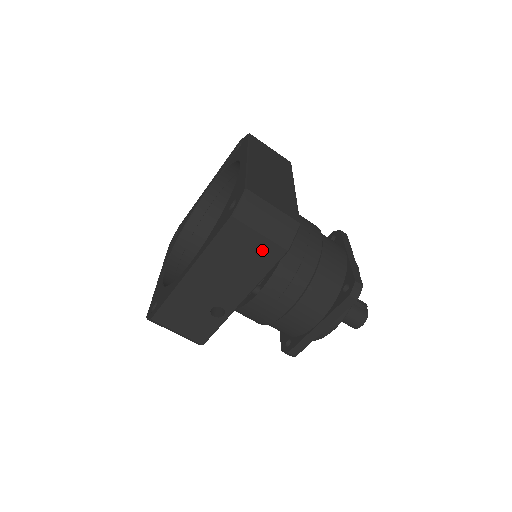
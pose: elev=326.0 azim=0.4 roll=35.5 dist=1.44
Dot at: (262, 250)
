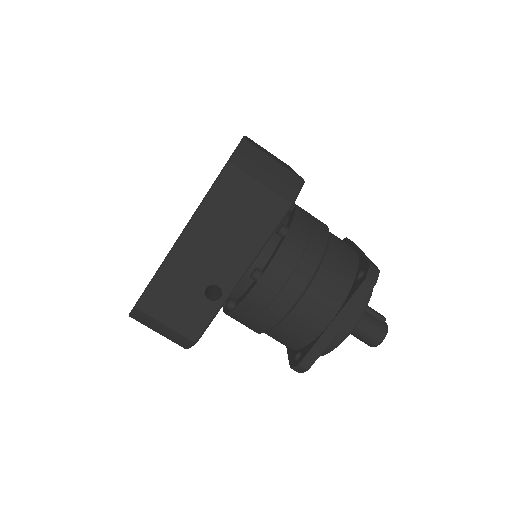
Dot at: (263, 204)
